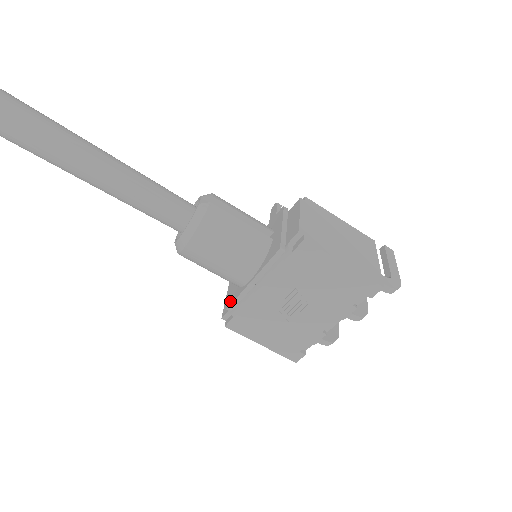
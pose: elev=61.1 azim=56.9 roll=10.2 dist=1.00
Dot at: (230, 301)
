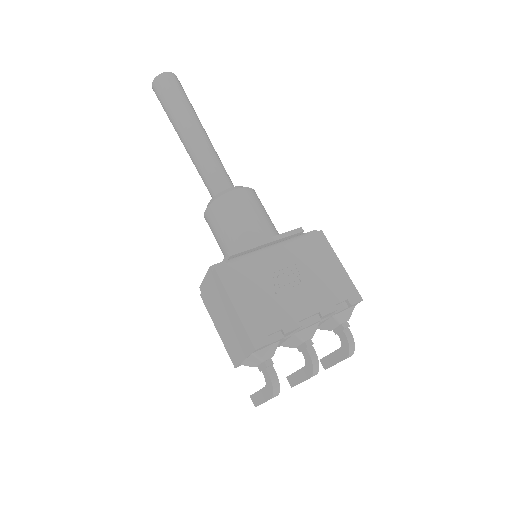
Dot at: (233, 252)
